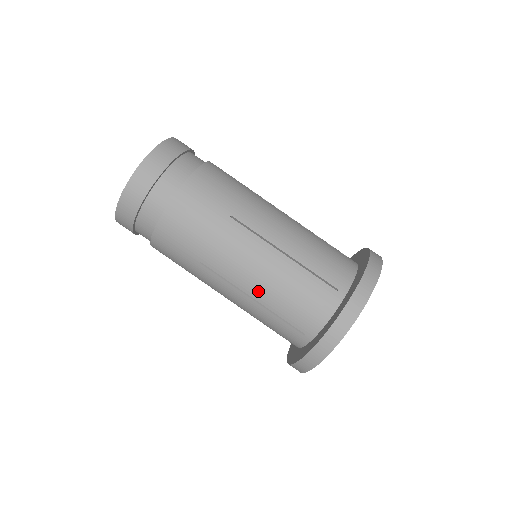
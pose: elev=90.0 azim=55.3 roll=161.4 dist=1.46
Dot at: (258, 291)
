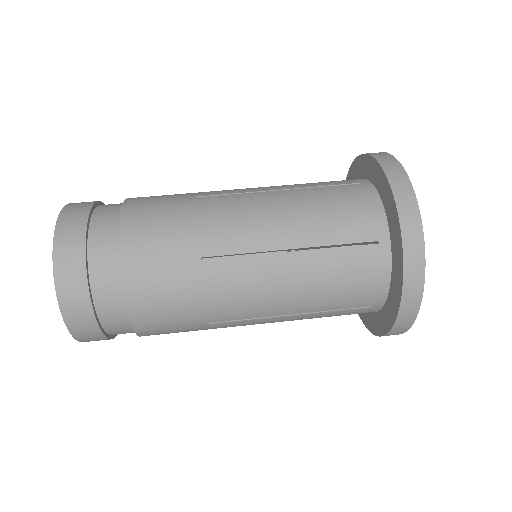
Dot at: (289, 234)
